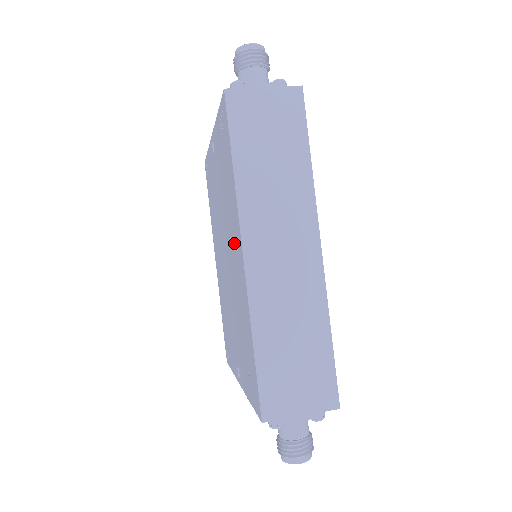
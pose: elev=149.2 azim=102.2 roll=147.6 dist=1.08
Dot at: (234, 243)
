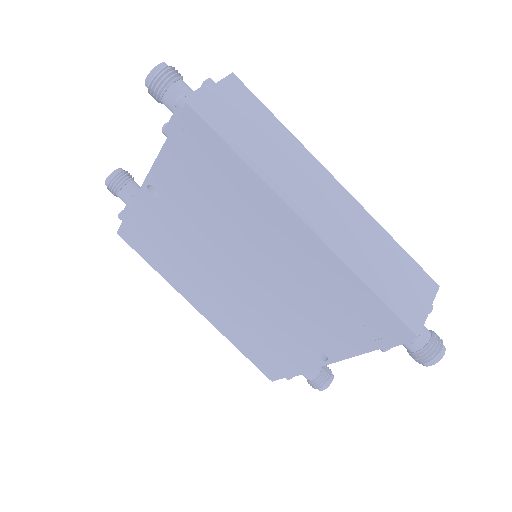
Dot at: (270, 235)
